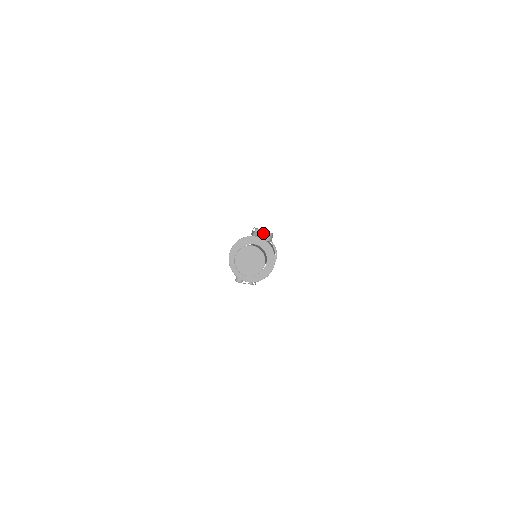
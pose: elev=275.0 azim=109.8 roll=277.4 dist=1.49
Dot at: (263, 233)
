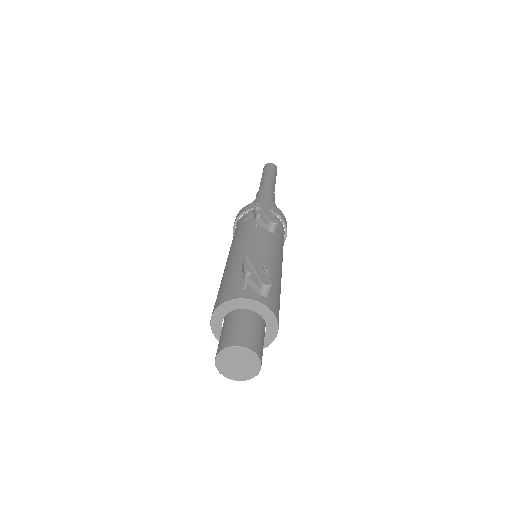
Dot at: (259, 266)
